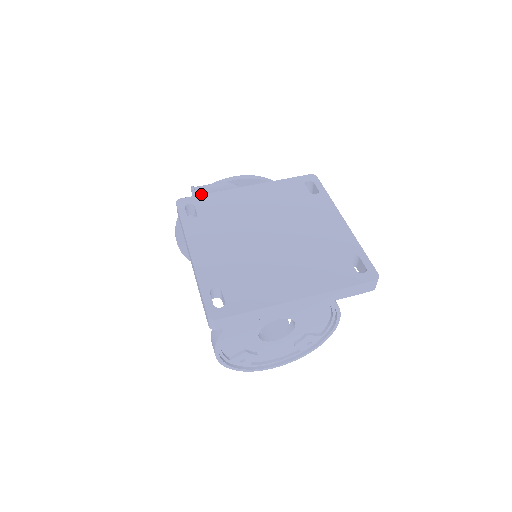
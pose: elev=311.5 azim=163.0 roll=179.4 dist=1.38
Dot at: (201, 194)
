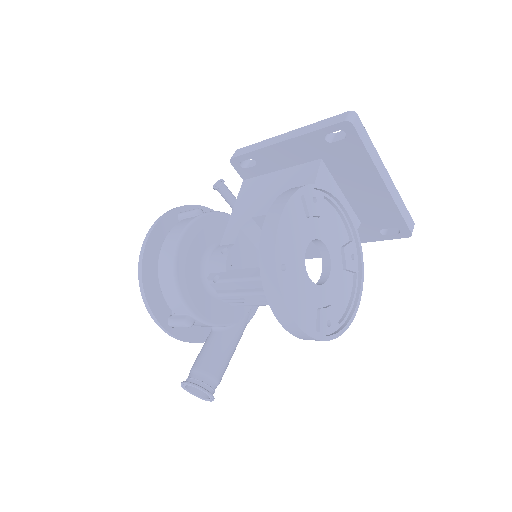
Dot at: occluded
